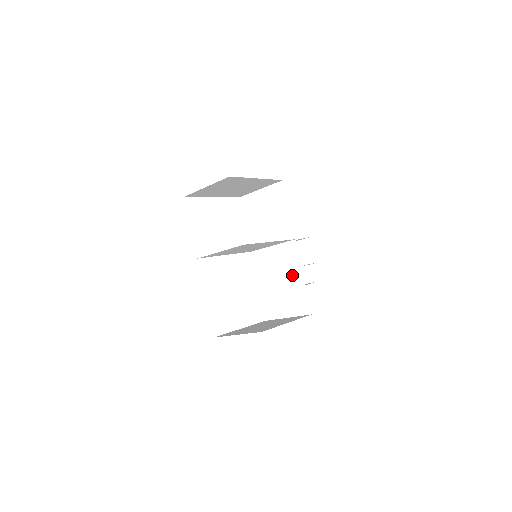
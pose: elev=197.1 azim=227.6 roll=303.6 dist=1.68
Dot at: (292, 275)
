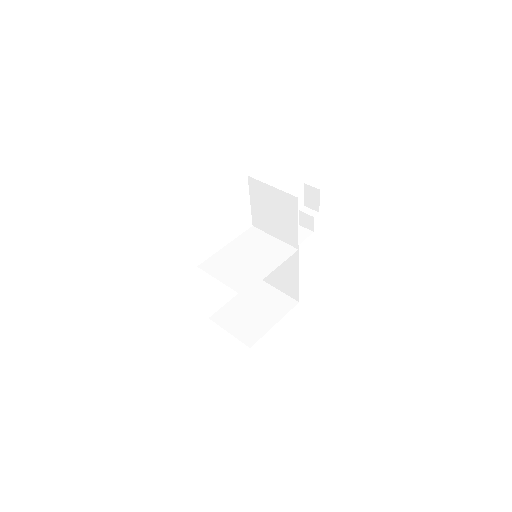
Dot at: (288, 269)
